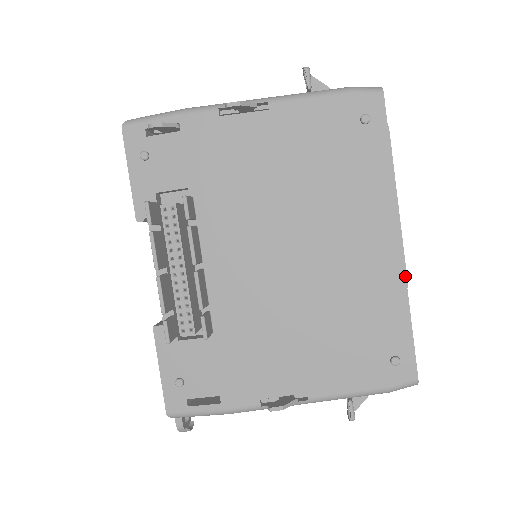
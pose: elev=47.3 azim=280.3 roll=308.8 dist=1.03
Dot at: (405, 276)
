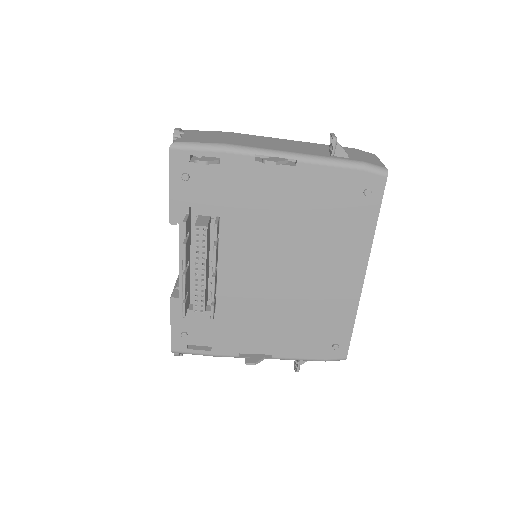
Dot at: (359, 300)
